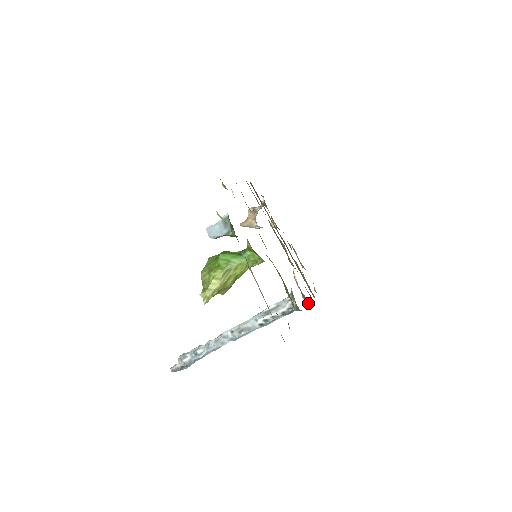
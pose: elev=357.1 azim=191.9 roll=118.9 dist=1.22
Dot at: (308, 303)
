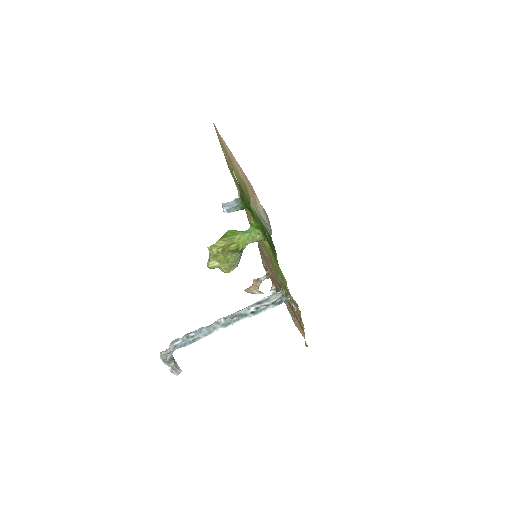
Dot at: (296, 305)
